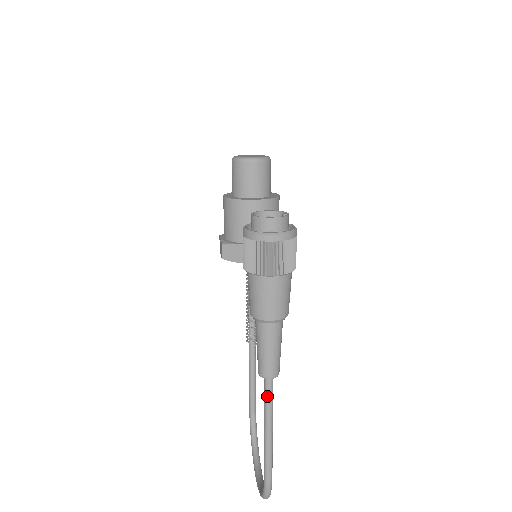
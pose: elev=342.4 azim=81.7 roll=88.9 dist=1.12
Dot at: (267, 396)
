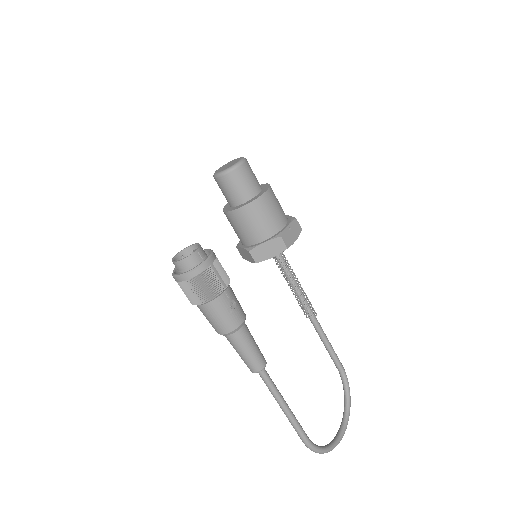
Dot at: (265, 383)
